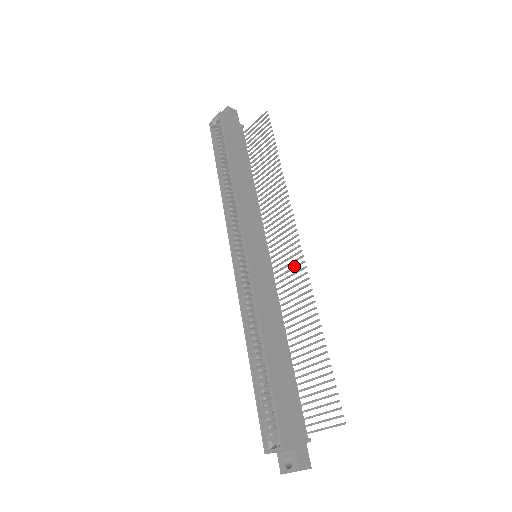
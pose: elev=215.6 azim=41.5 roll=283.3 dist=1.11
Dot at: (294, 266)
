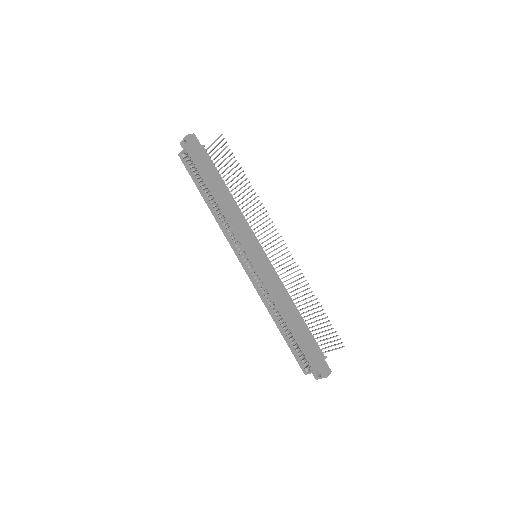
Dot at: (285, 258)
